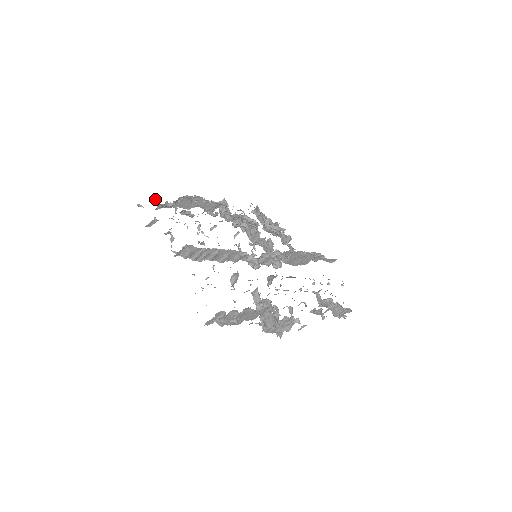
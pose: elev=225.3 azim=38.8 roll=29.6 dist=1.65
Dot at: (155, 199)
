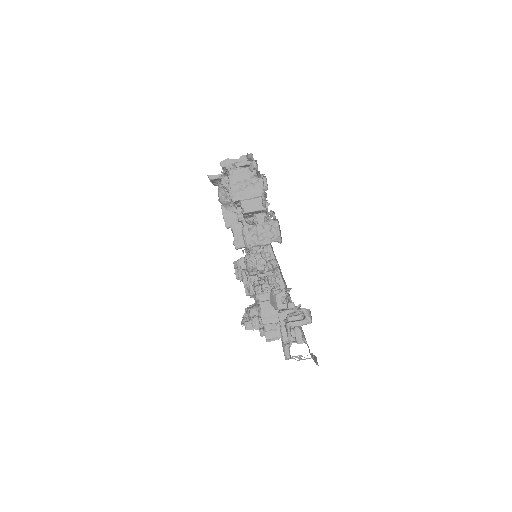
Dot at: occluded
